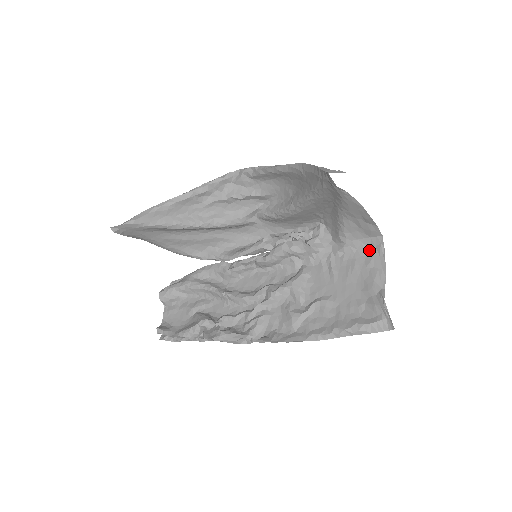
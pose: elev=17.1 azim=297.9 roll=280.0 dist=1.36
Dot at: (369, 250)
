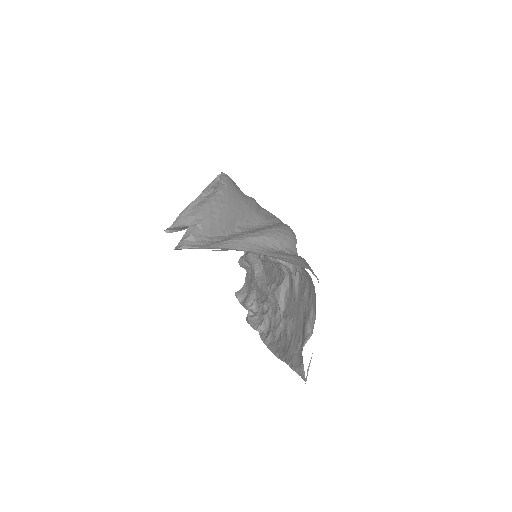
Dot at: (310, 280)
